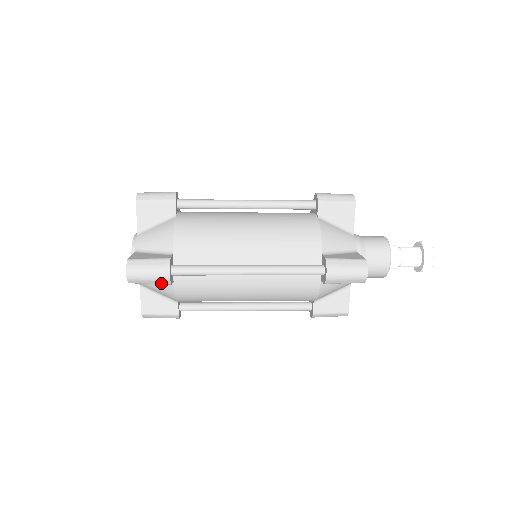
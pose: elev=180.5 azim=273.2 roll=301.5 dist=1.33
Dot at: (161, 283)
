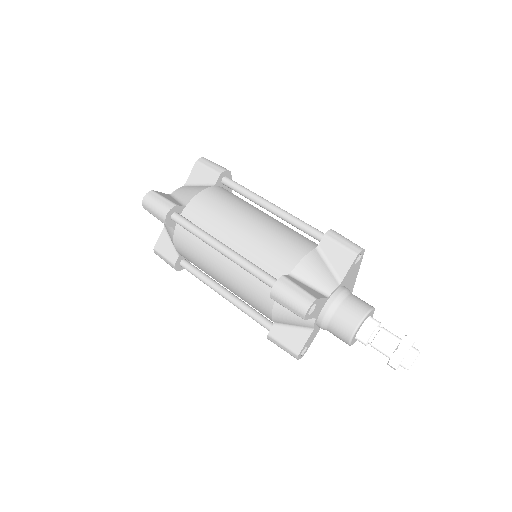
Dot at: (161, 220)
